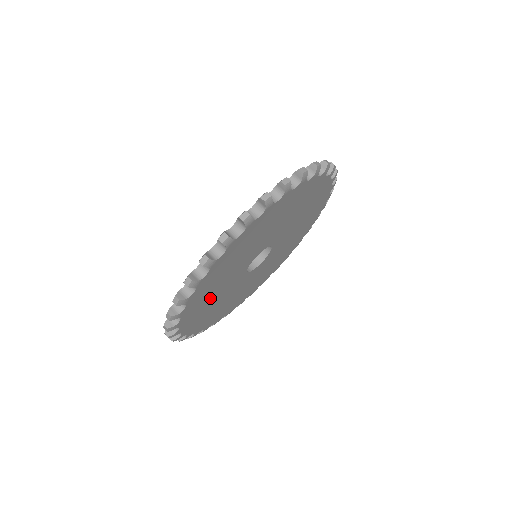
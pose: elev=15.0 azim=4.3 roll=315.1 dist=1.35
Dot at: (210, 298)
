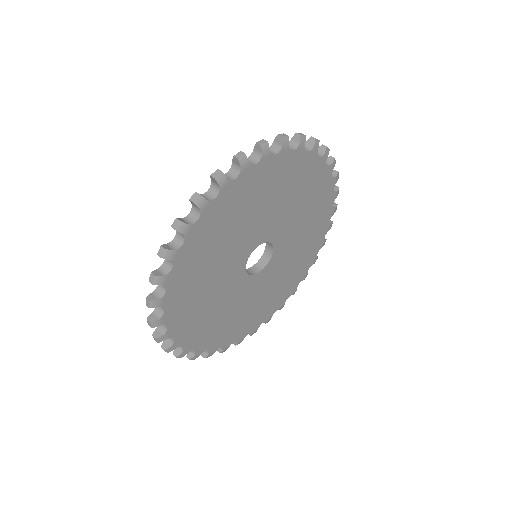
Dot at: (212, 255)
